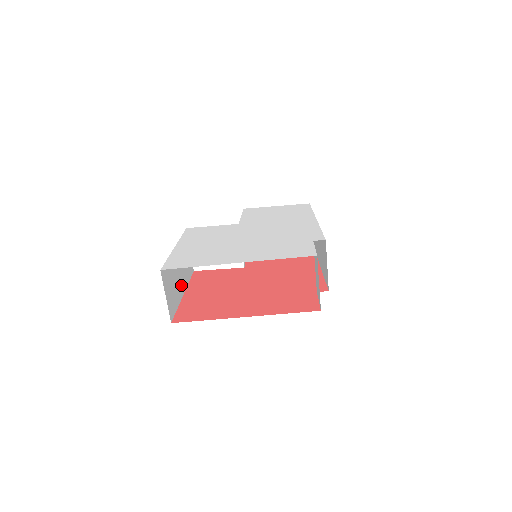
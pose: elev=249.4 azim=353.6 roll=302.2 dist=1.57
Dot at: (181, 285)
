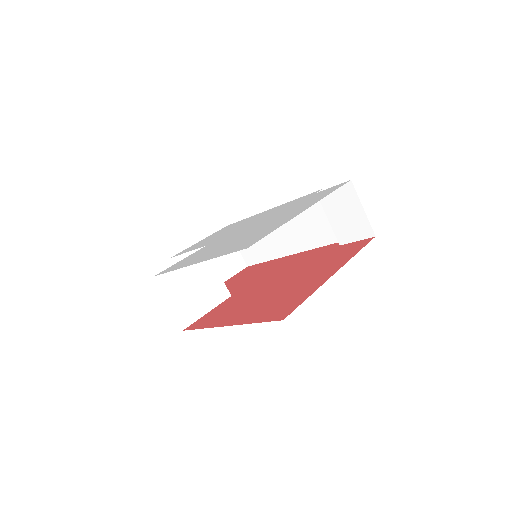
Dot at: occluded
